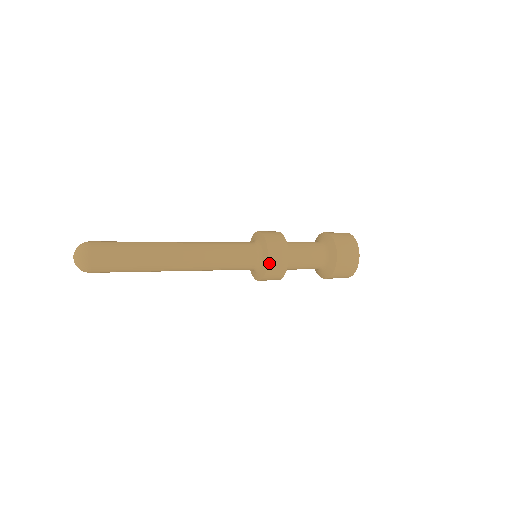
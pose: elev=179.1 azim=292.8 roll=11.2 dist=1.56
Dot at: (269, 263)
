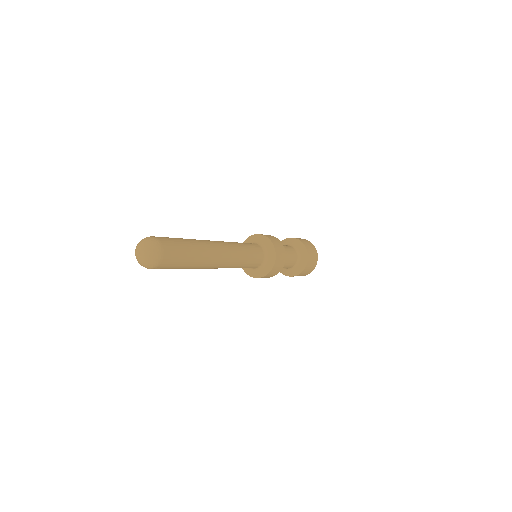
Dot at: (275, 264)
